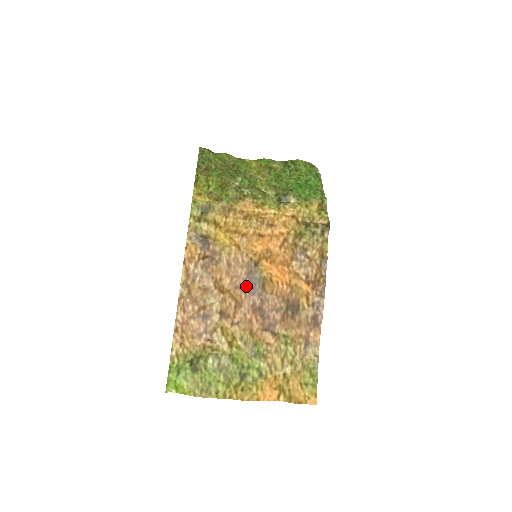
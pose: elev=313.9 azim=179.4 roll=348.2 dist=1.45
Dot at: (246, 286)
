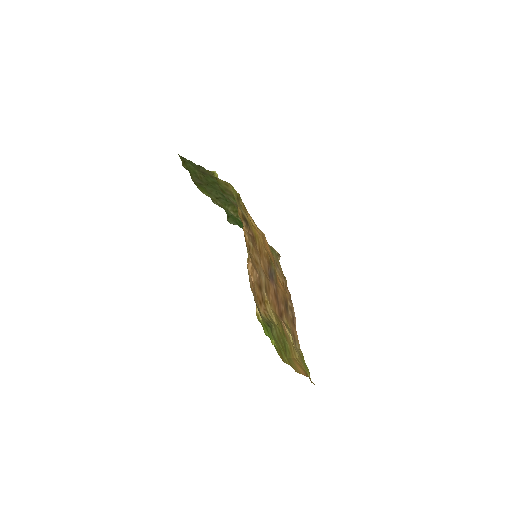
Dot at: (269, 273)
